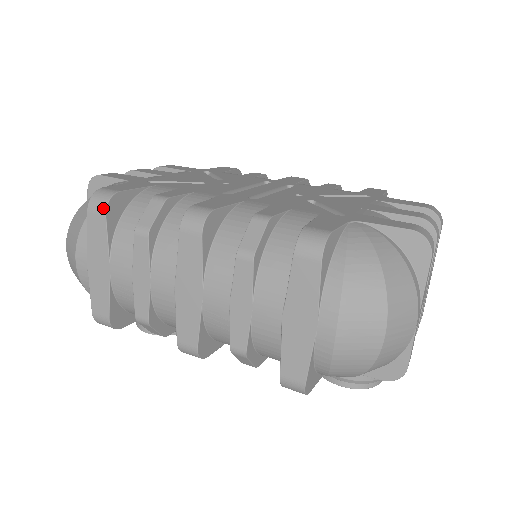
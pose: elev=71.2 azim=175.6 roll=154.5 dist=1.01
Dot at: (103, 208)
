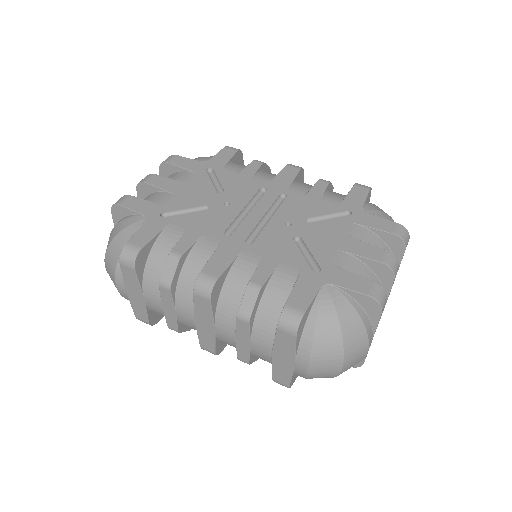
Dot at: (132, 265)
